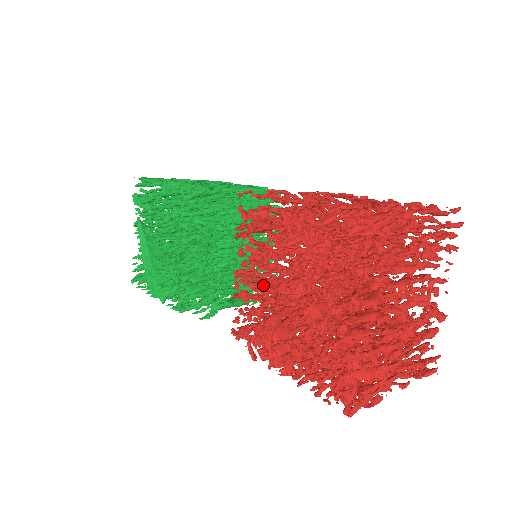
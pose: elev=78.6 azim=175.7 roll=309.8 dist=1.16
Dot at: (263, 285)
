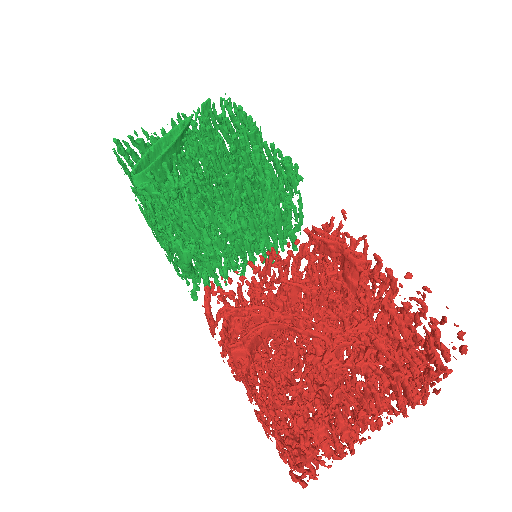
Dot at: (301, 285)
